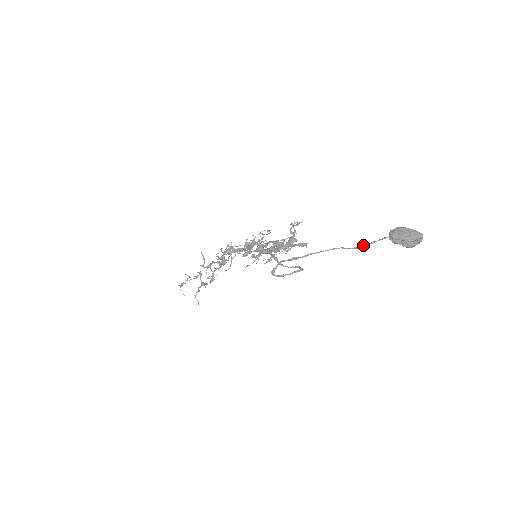
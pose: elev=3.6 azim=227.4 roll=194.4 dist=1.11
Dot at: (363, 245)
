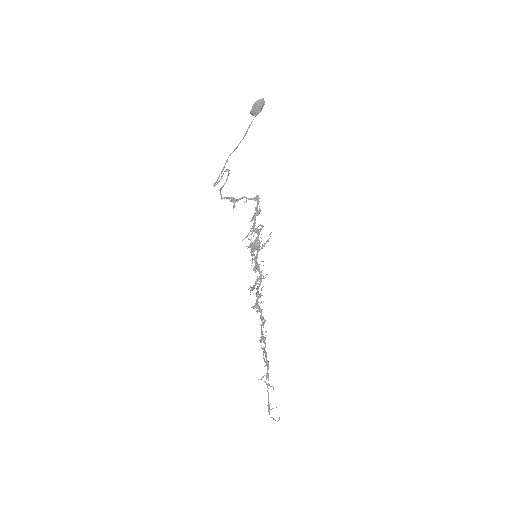
Dot at: (246, 132)
